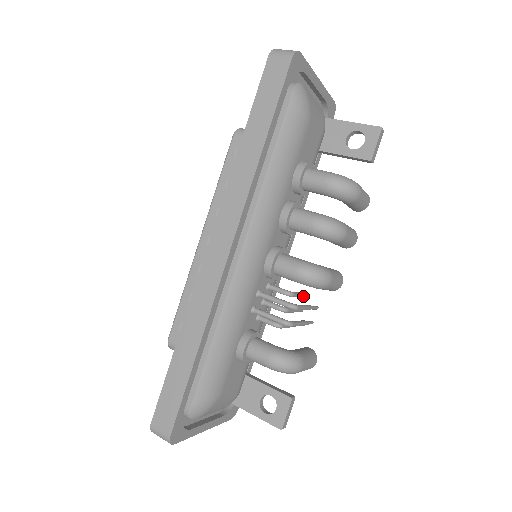
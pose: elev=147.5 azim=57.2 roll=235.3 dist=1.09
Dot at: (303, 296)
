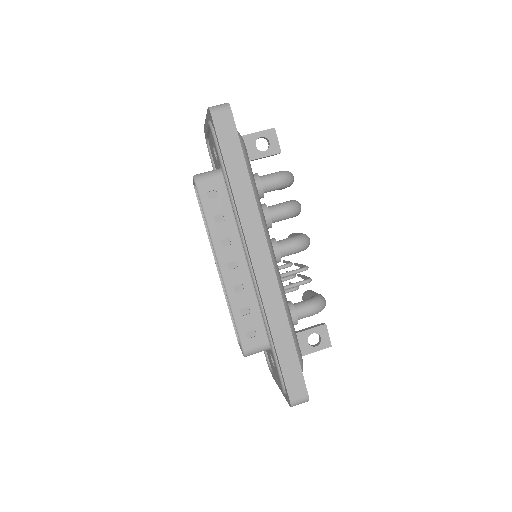
Dot at: occluded
